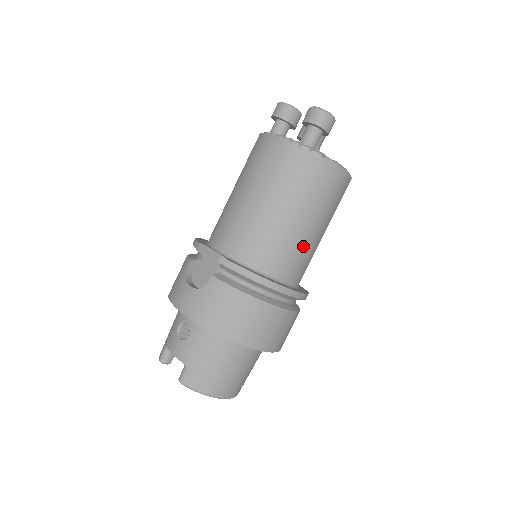
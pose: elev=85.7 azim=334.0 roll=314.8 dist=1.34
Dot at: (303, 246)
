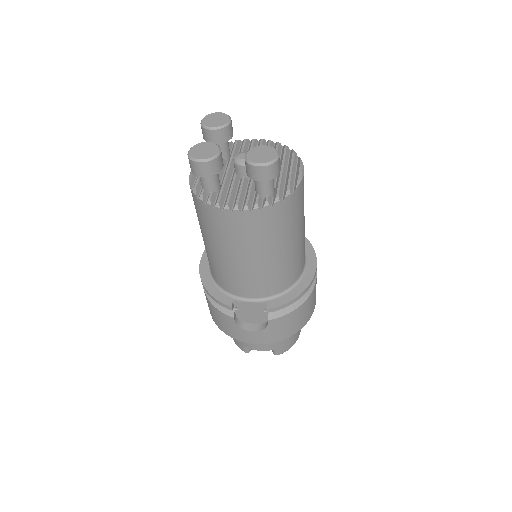
Dot at: (304, 240)
